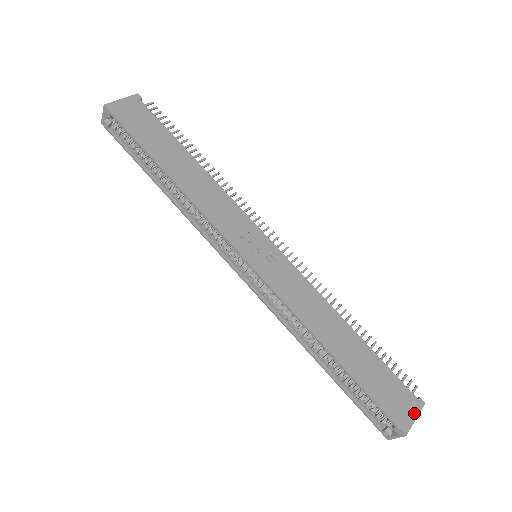
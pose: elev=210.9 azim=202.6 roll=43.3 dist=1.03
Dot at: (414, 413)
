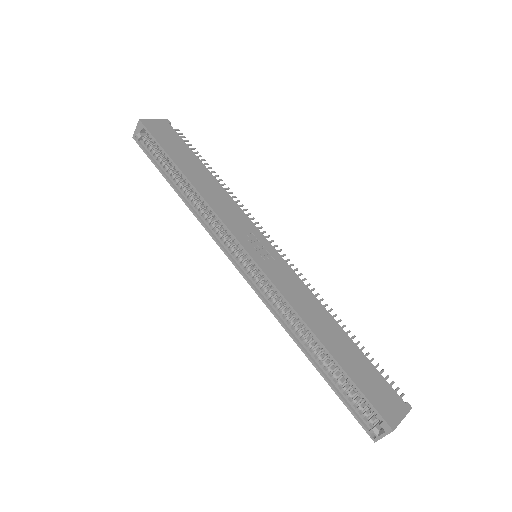
Dot at: (401, 413)
